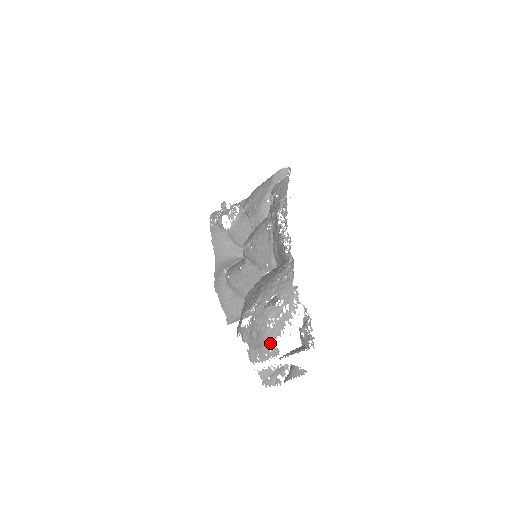
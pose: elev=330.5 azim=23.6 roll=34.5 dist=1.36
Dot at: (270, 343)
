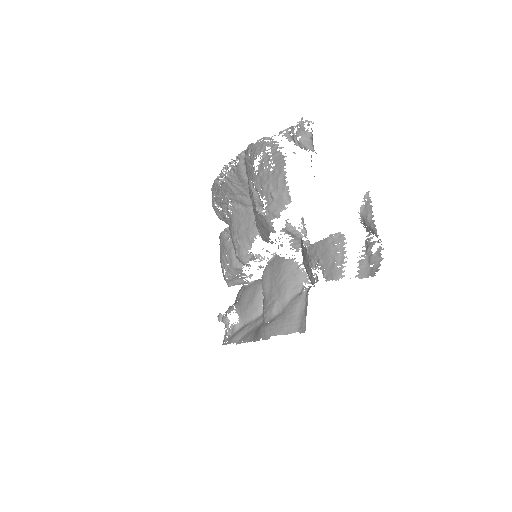
Dot at: (327, 242)
